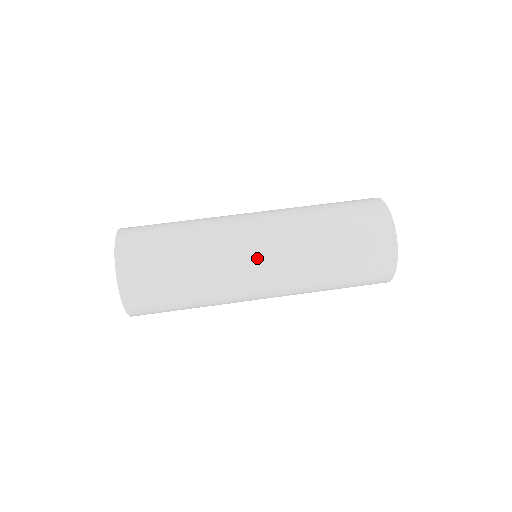
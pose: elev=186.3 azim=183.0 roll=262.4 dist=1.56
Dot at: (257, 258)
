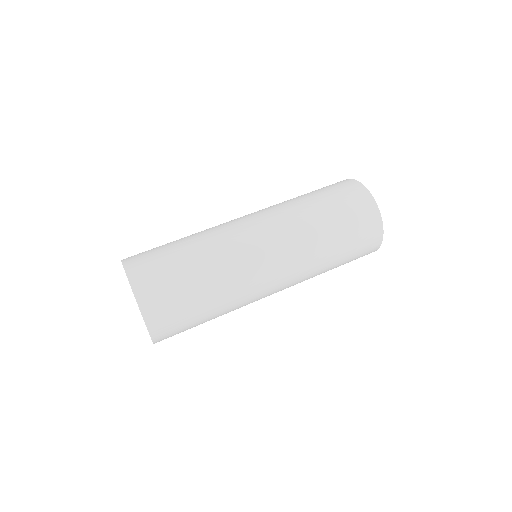
Dot at: (264, 250)
